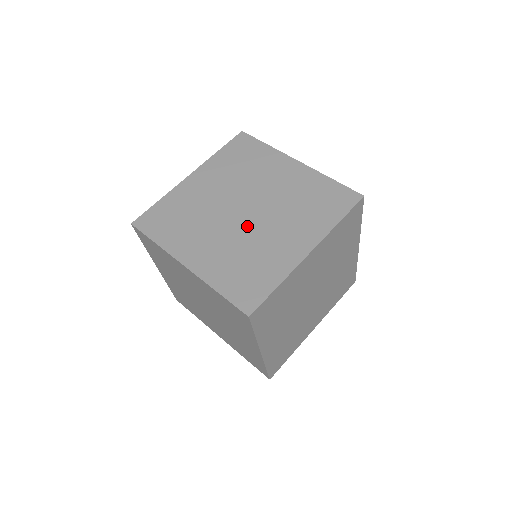
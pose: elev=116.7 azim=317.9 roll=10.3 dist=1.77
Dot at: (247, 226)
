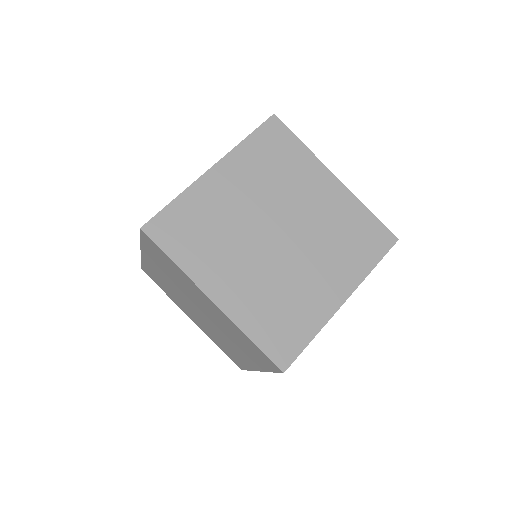
Dot at: (281, 257)
